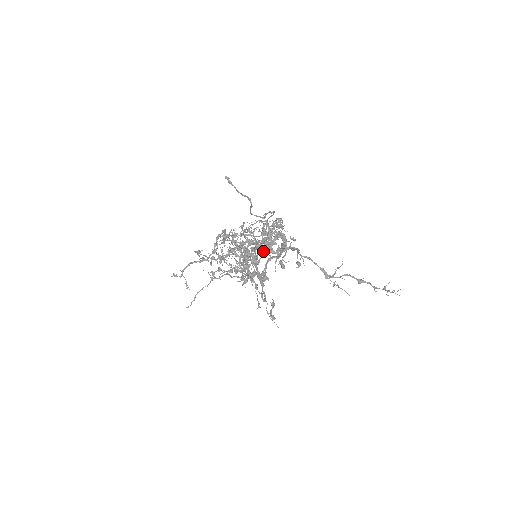
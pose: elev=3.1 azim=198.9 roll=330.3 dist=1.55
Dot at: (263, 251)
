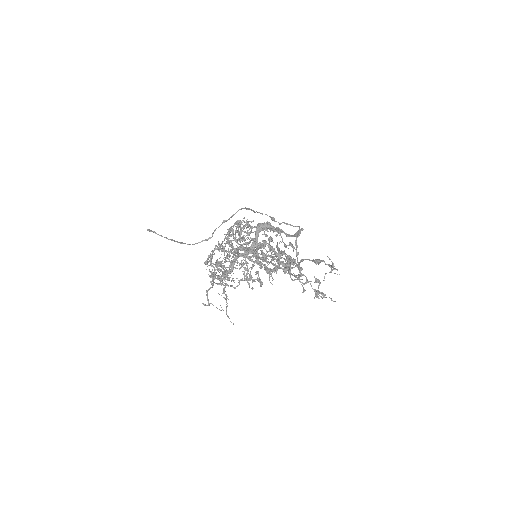
Dot at: (218, 275)
